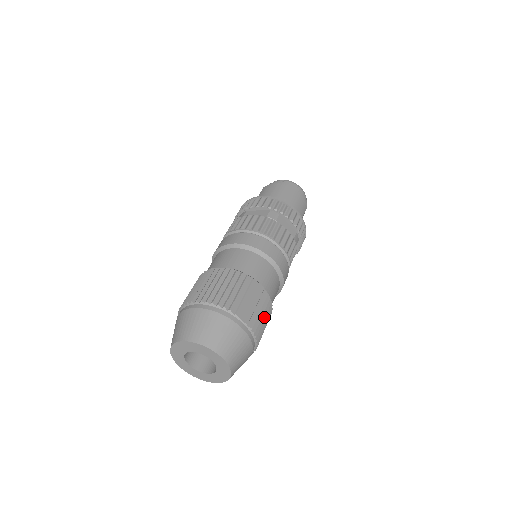
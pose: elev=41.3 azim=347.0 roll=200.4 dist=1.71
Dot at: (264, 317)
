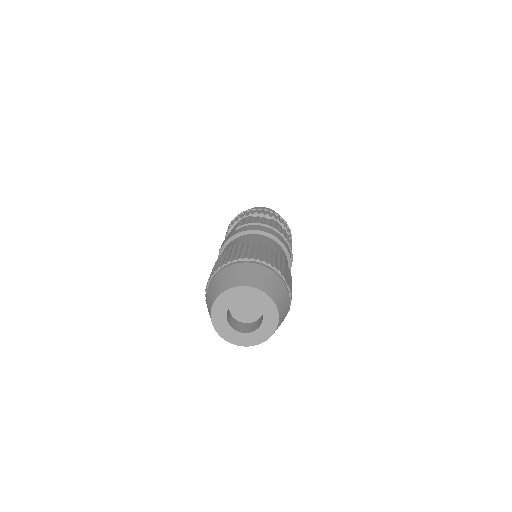
Dot at: occluded
